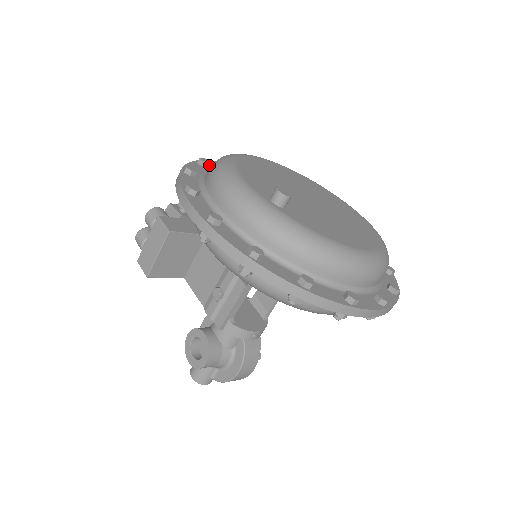
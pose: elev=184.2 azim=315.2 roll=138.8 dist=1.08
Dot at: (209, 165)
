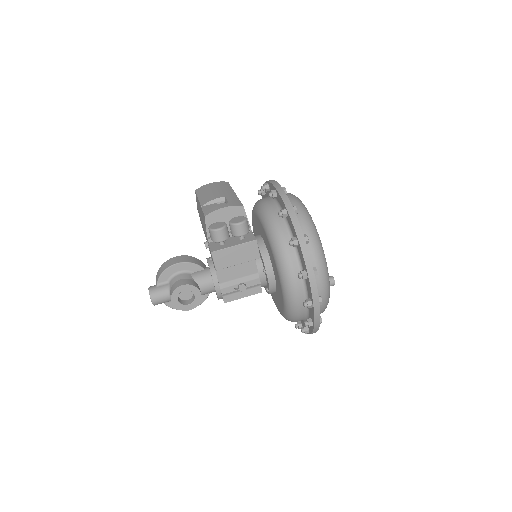
Dot at: occluded
